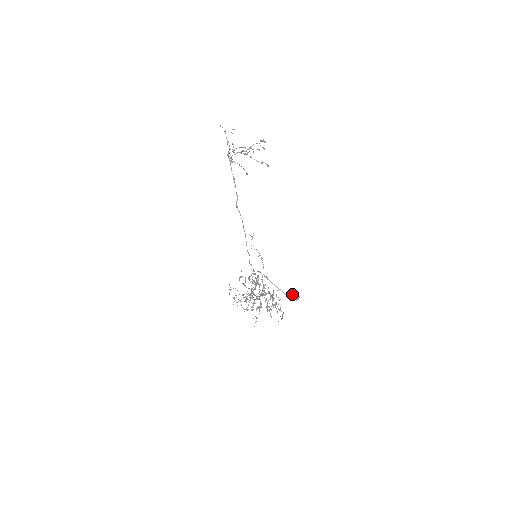
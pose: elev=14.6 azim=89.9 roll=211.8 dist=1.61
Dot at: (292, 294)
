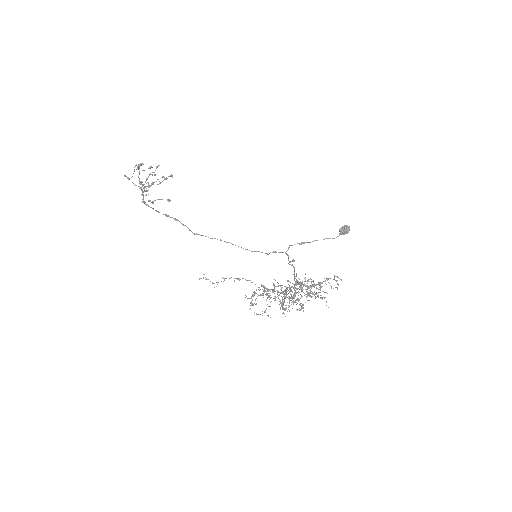
Dot at: occluded
